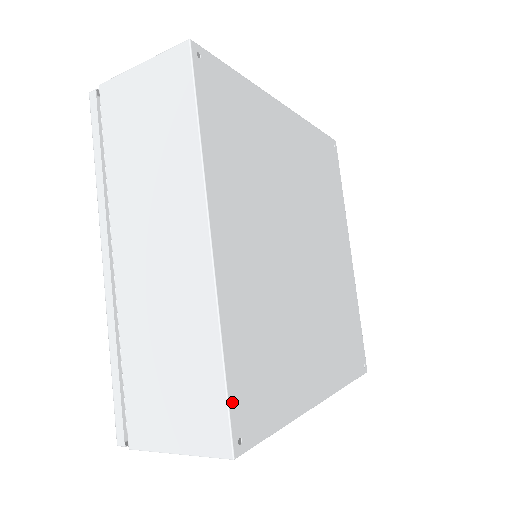
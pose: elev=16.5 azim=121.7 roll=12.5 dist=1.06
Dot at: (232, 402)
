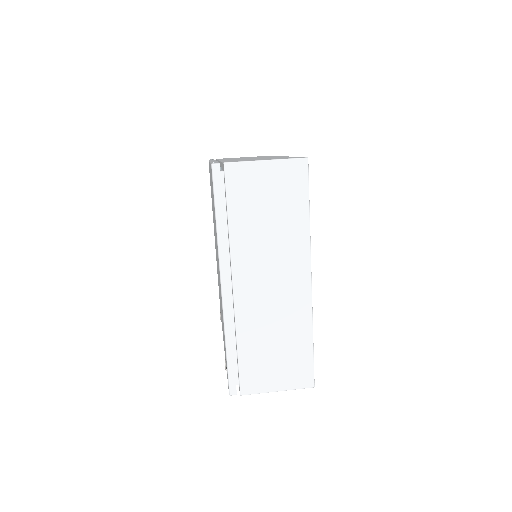
Dot at: occluded
